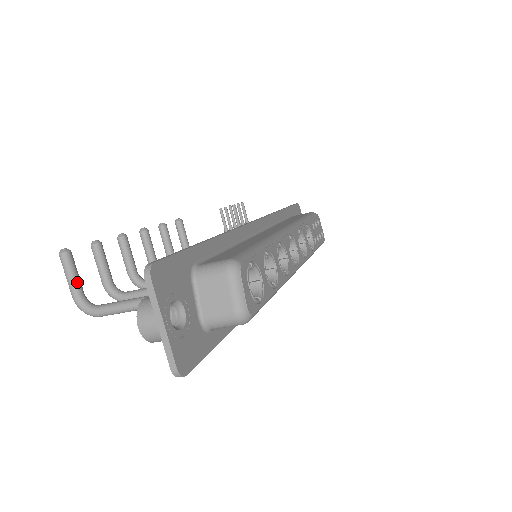
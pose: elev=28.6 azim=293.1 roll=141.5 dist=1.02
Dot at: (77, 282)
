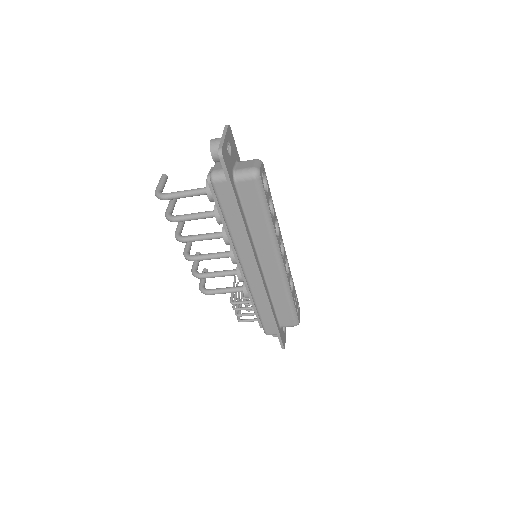
Dot at: (163, 186)
